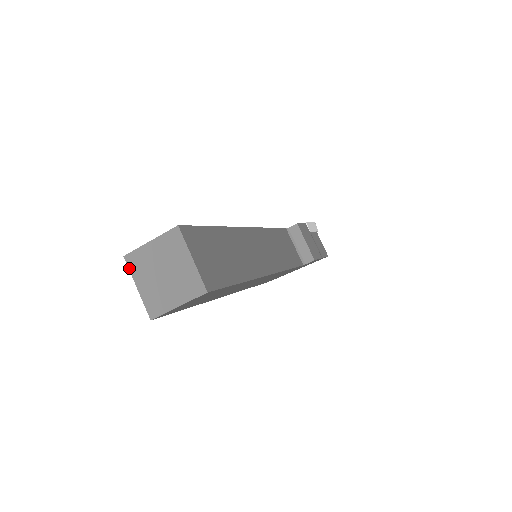
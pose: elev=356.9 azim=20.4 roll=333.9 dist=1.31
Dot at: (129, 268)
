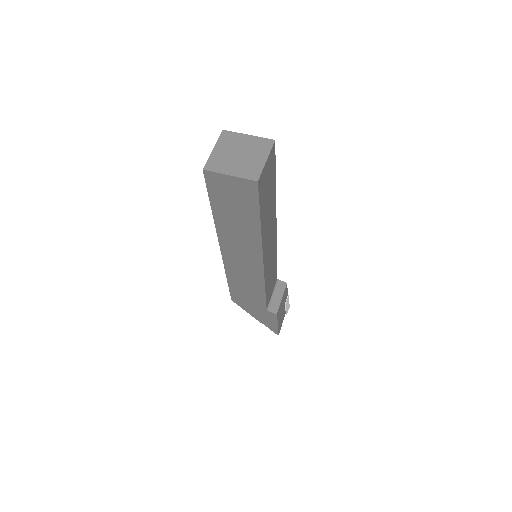
Dot at: (220, 137)
